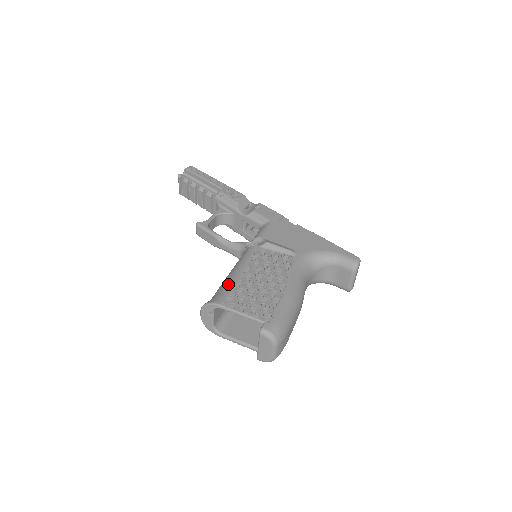
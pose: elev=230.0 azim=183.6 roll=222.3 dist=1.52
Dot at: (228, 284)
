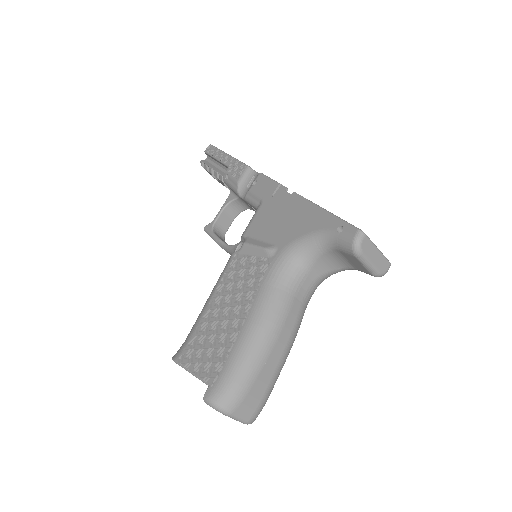
Dot at: (193, 325)
